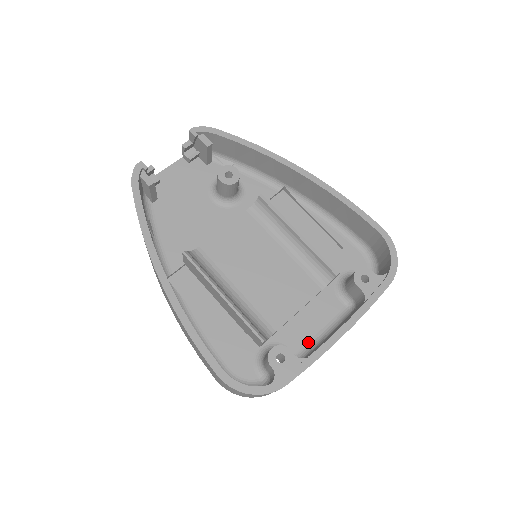
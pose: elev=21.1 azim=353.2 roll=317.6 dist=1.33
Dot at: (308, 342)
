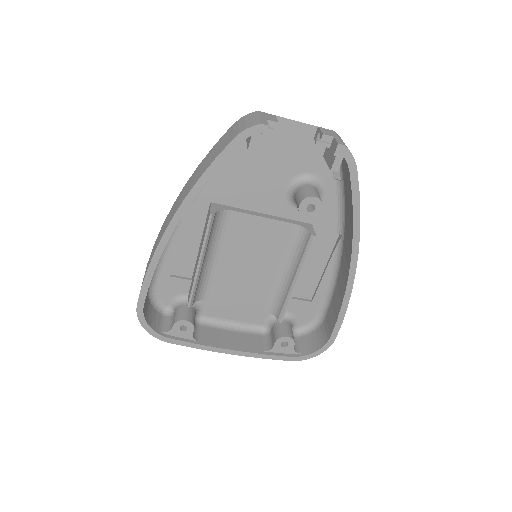
Dot at: (218, 318)
